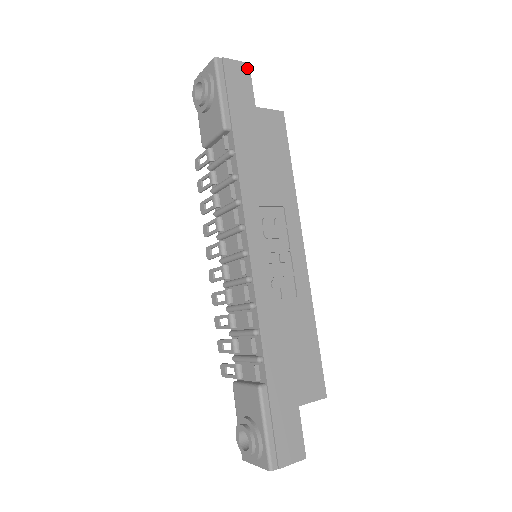
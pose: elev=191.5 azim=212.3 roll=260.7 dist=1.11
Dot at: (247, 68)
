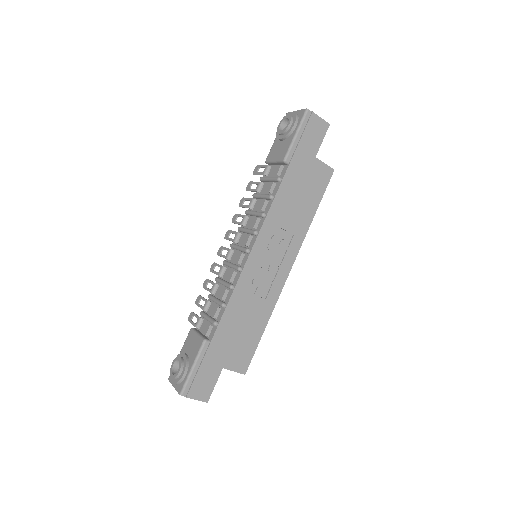
Dot at: (326, 127)
